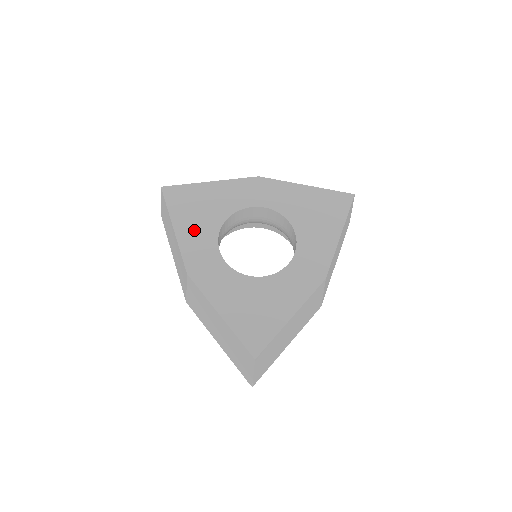
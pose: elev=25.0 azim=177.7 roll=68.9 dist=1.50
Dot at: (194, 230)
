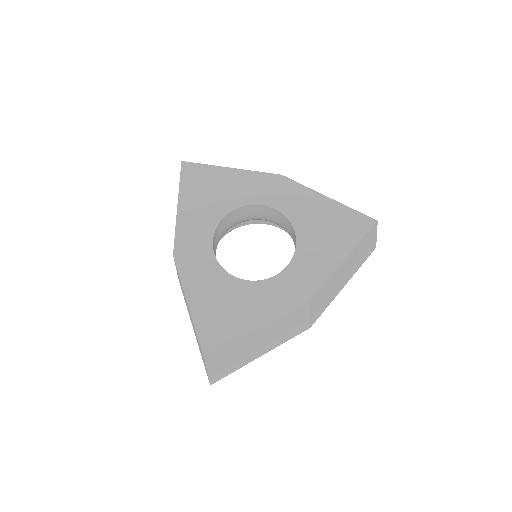
Dot at: (196, 213)
